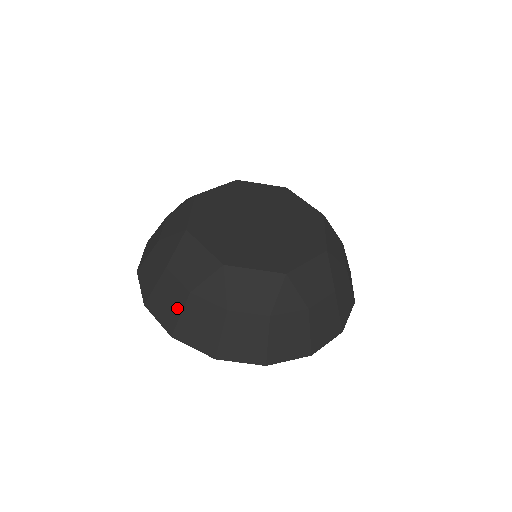
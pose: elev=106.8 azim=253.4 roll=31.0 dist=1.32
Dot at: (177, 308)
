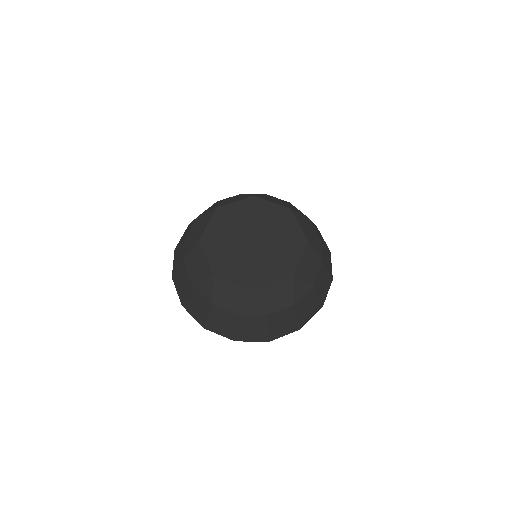
Dot at: (232, 325)
